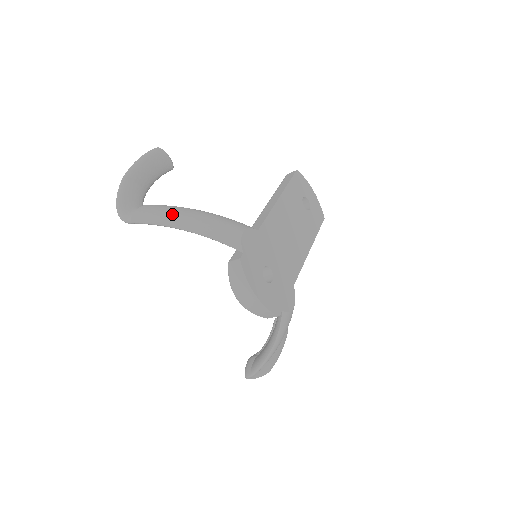
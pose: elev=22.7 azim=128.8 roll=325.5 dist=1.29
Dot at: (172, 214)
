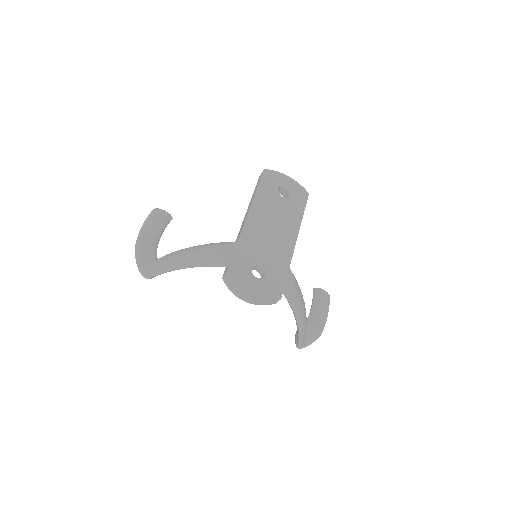
Dot at: (172, 260)
